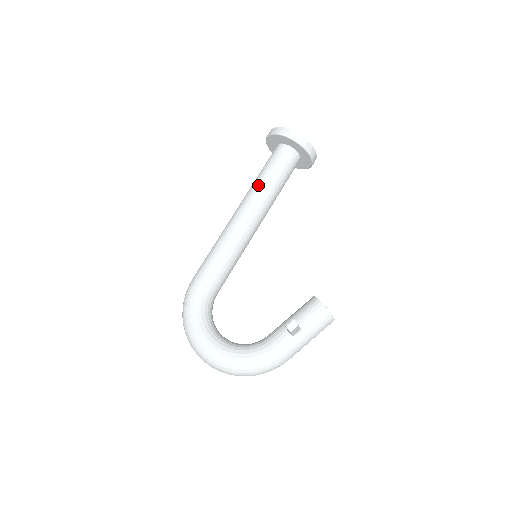
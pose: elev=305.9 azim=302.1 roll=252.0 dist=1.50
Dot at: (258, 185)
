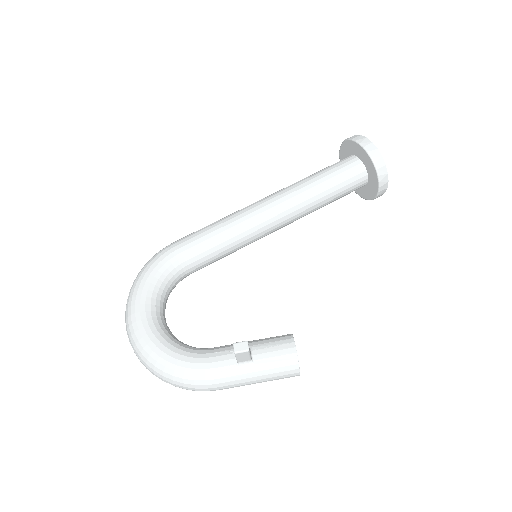
Dot at: (303, 183)
